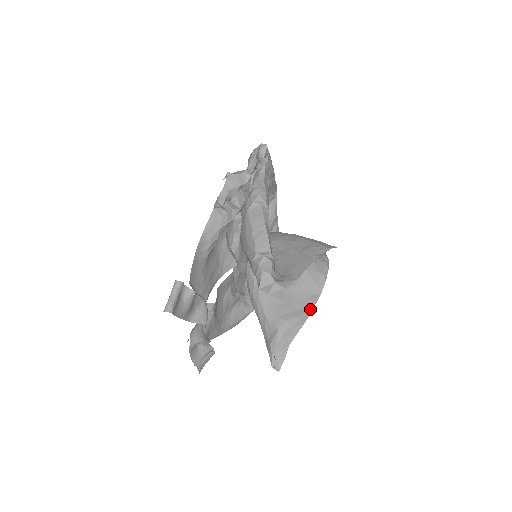
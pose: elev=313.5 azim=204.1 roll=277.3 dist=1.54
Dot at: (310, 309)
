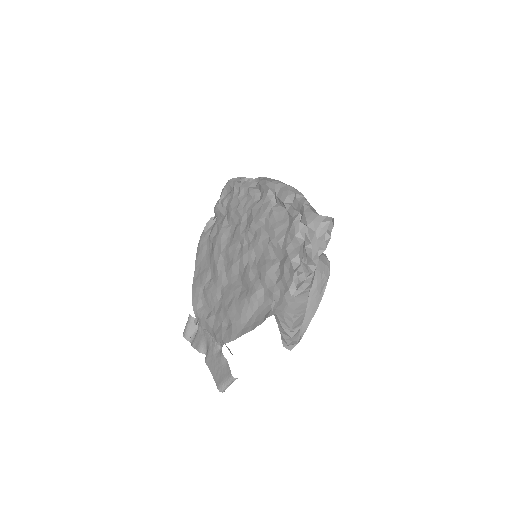
Dot at: occluded
